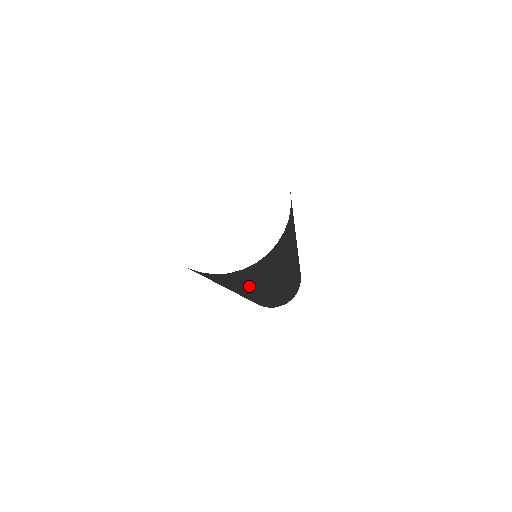
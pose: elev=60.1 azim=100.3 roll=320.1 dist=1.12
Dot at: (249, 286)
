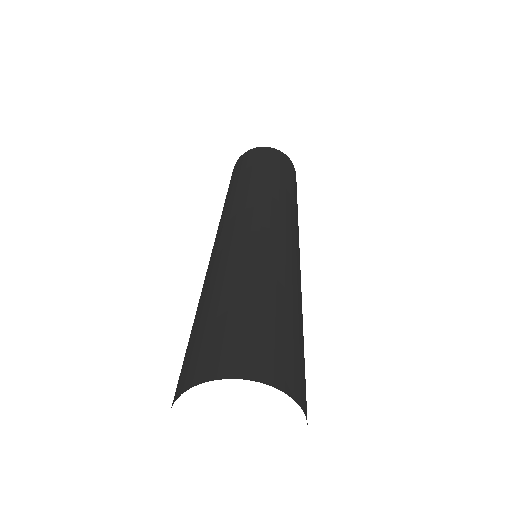
Dot at: occluded
